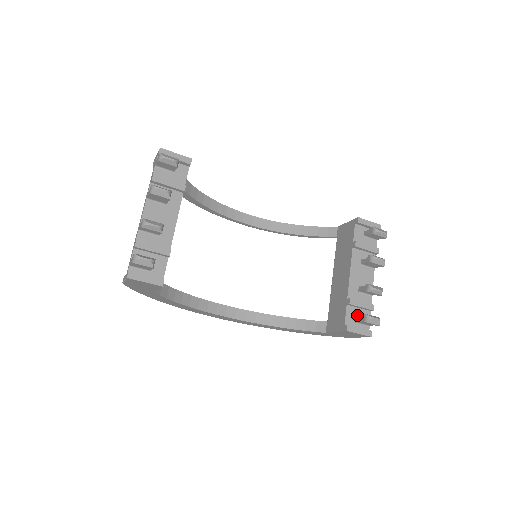
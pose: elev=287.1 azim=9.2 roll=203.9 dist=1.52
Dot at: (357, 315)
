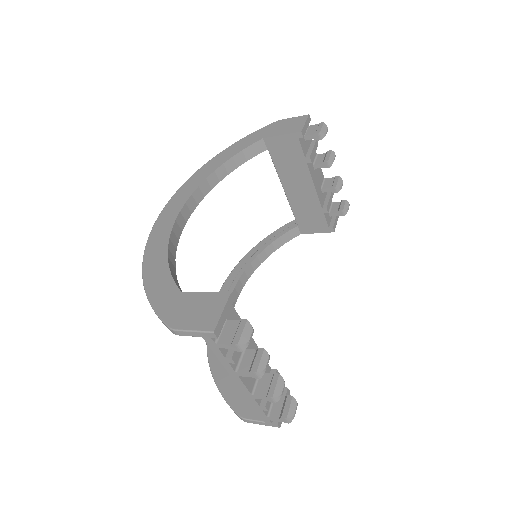
Dot at: occluded
